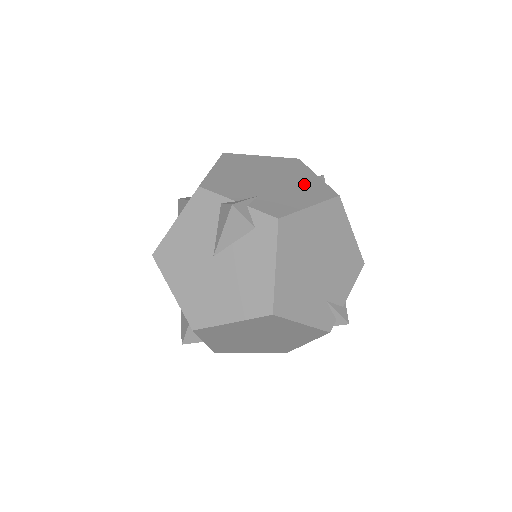
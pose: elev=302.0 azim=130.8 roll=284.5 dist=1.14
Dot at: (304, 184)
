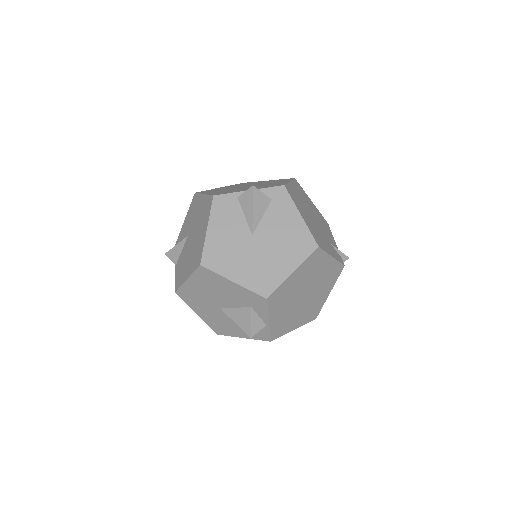
Dot at: (268, 182)
